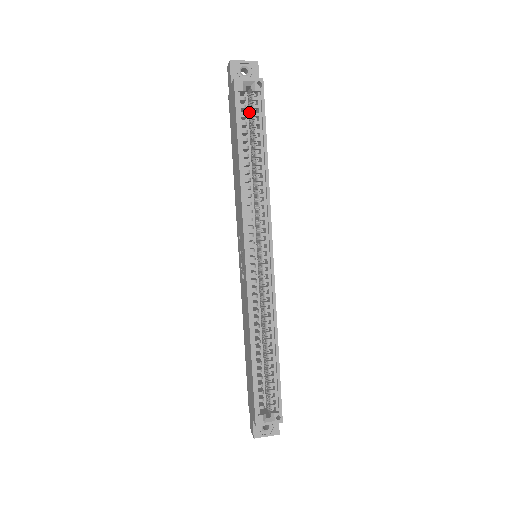
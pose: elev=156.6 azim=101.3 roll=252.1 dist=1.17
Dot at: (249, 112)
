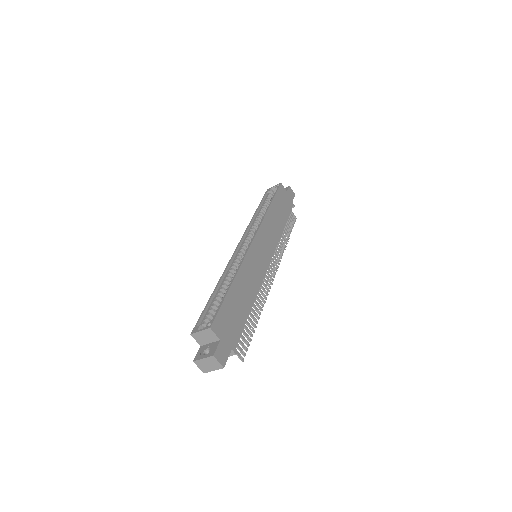
Dot at: occluded
